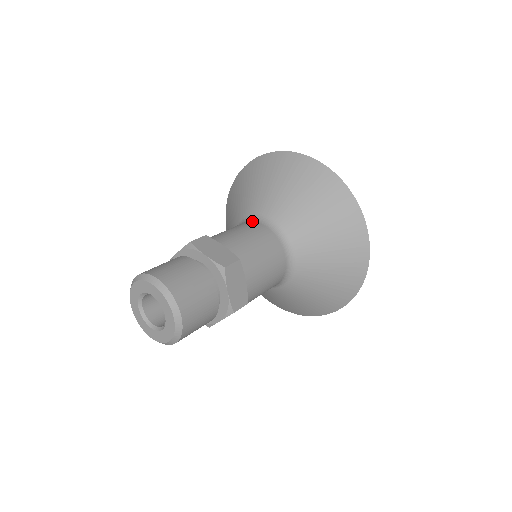
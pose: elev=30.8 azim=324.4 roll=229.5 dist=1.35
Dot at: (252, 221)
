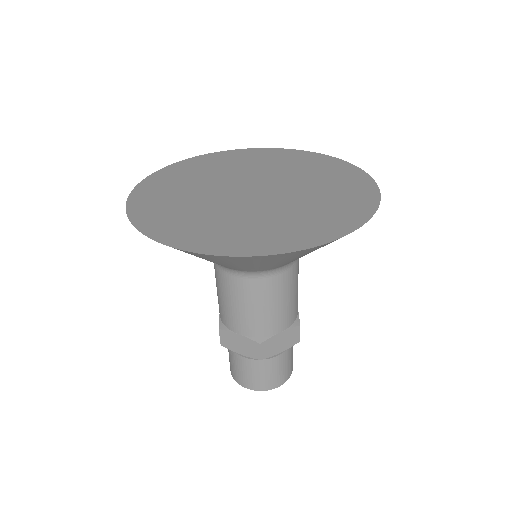
Dot at: (258, 279)
